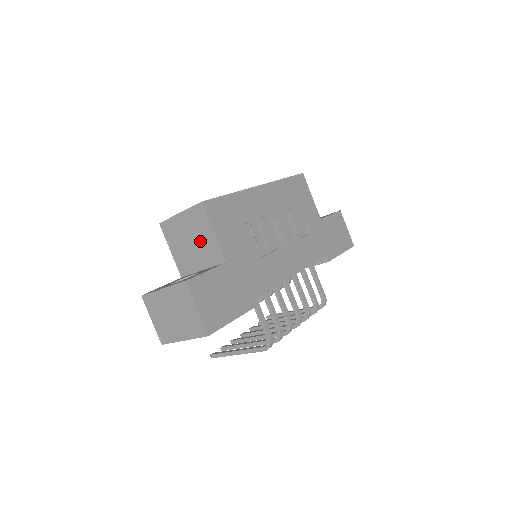
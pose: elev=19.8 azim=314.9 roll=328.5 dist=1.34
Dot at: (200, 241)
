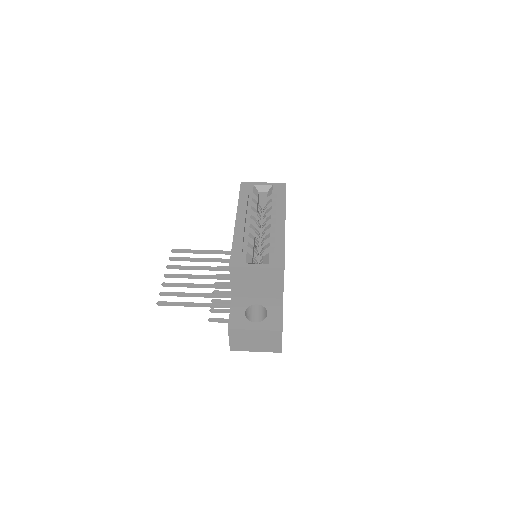
Dot at: (267, 285)
